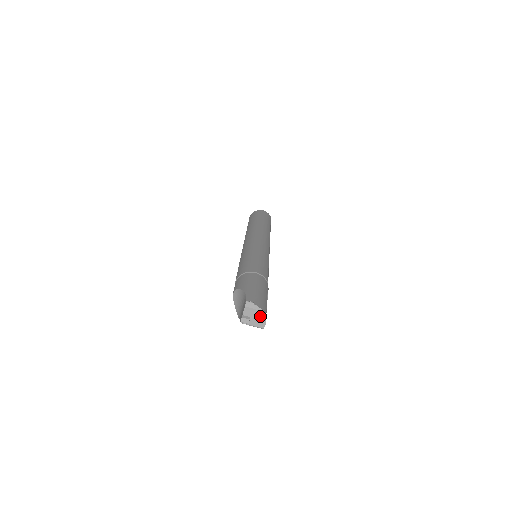
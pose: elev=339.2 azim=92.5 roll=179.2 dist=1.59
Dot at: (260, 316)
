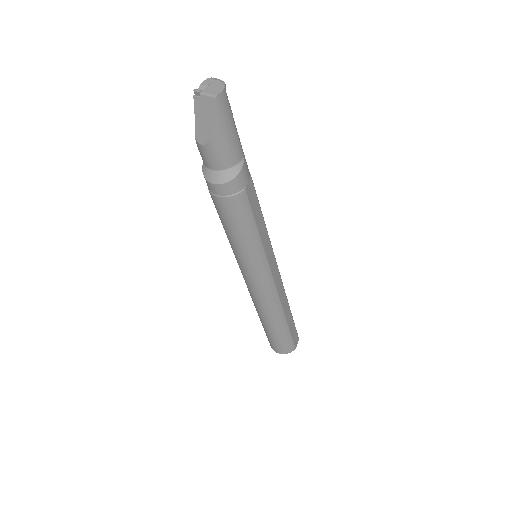
Dot at: (219, 86)
